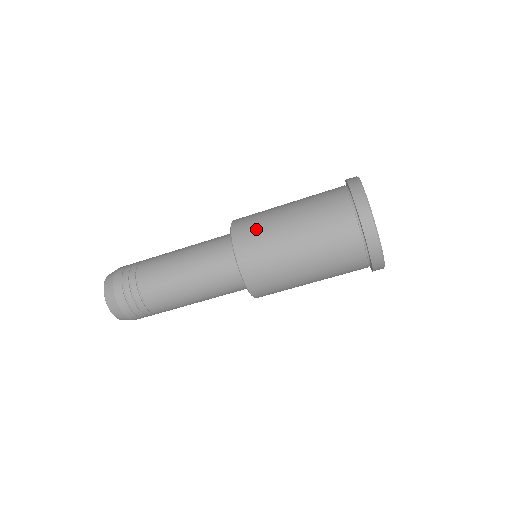
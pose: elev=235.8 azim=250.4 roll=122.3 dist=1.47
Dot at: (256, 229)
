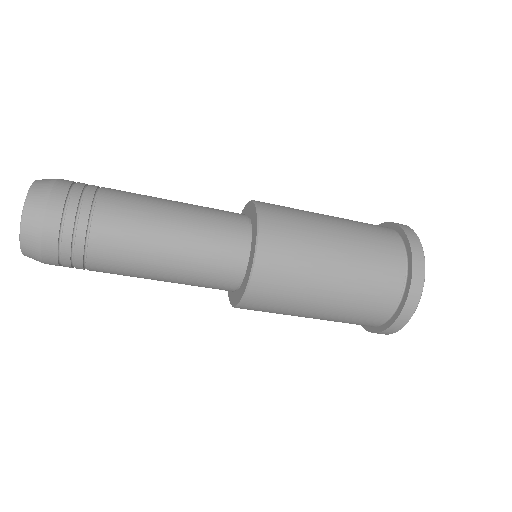
Dot at: (281, 296)
